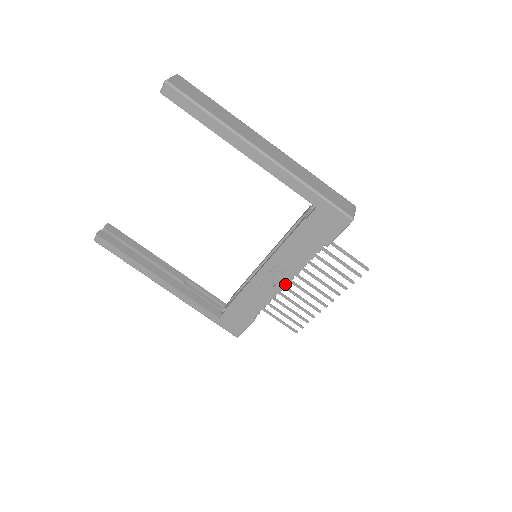
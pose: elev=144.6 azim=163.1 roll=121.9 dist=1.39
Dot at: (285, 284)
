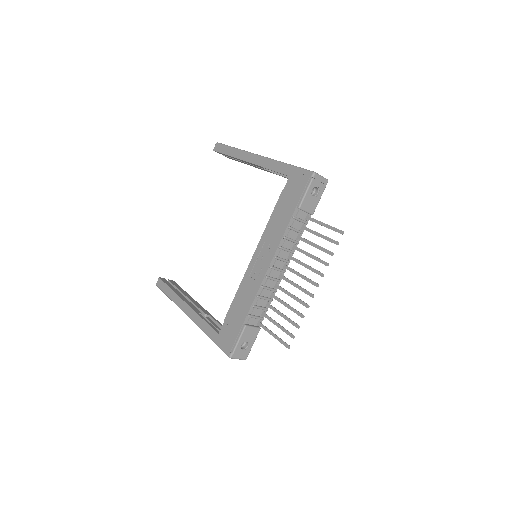
Dot at: (269, 264)
